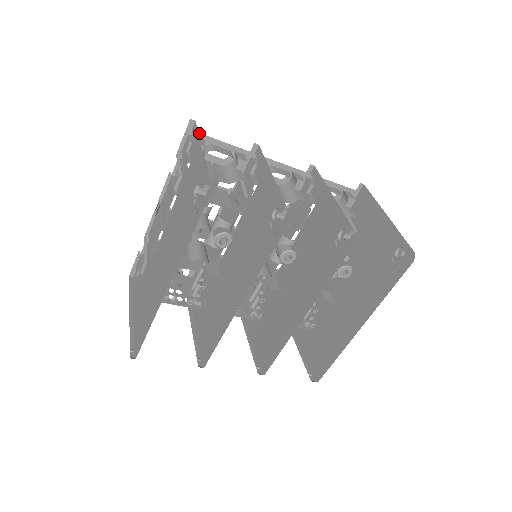
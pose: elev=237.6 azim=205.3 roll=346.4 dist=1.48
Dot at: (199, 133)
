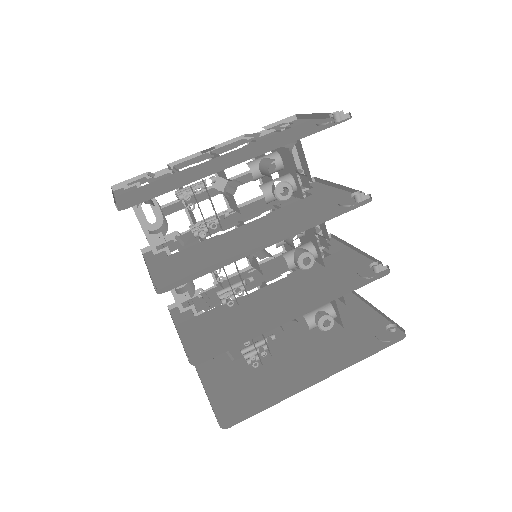
Dot at: occluded
